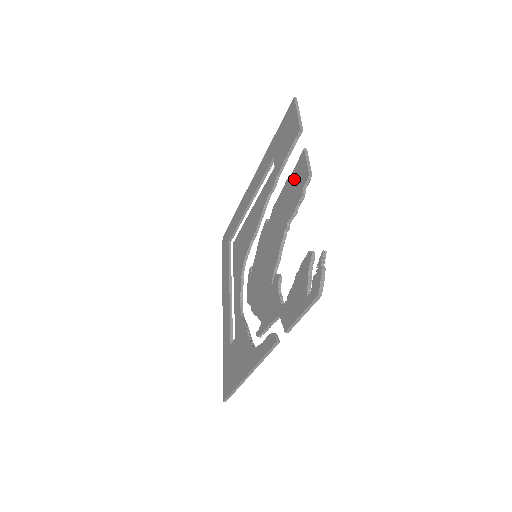
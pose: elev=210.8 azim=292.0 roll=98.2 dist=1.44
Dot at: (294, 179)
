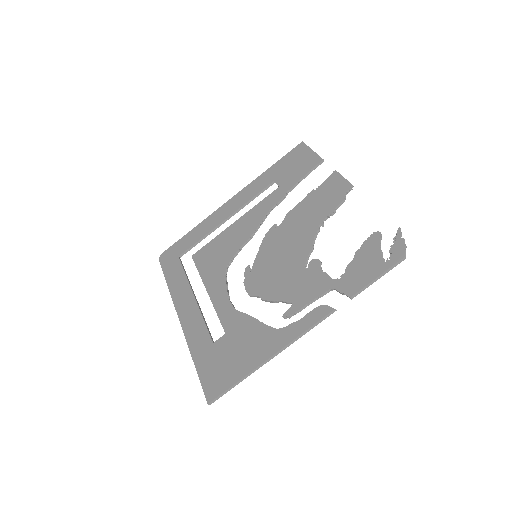
Dot at: (325, 190)
